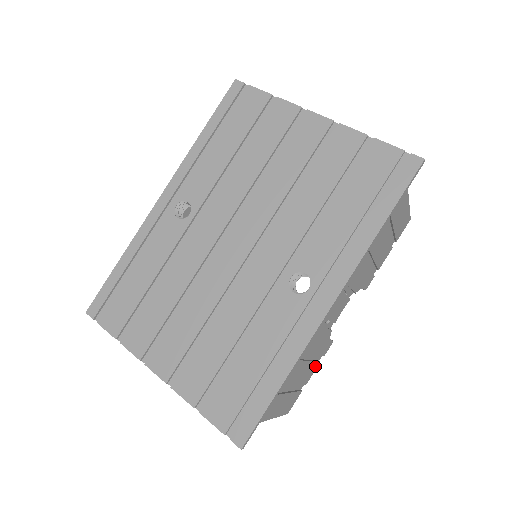
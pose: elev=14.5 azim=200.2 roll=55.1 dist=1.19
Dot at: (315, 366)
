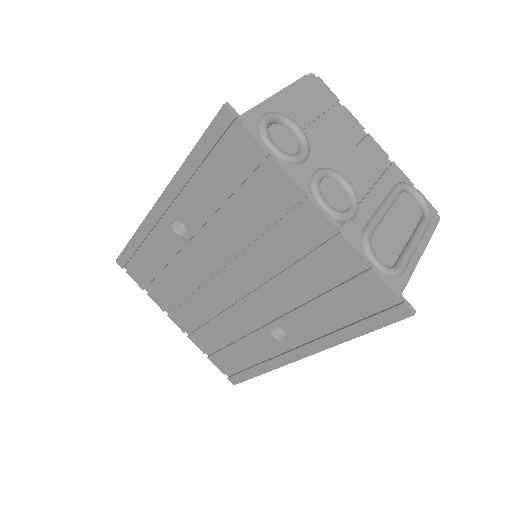
Dot at: occluded
